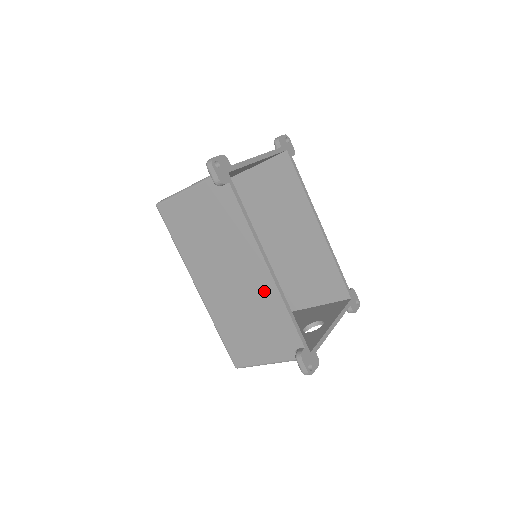
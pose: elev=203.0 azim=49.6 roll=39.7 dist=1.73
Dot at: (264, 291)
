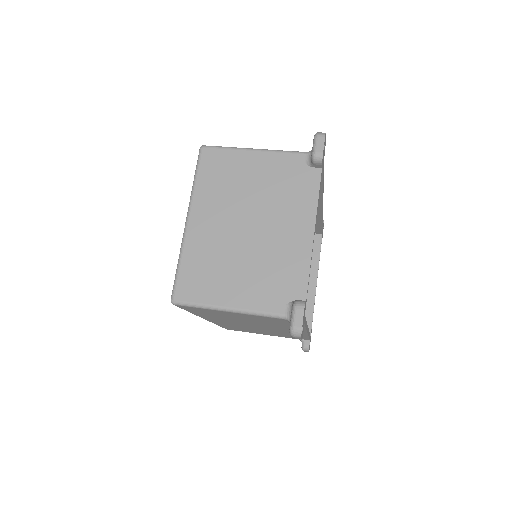
Dot at: occluded
